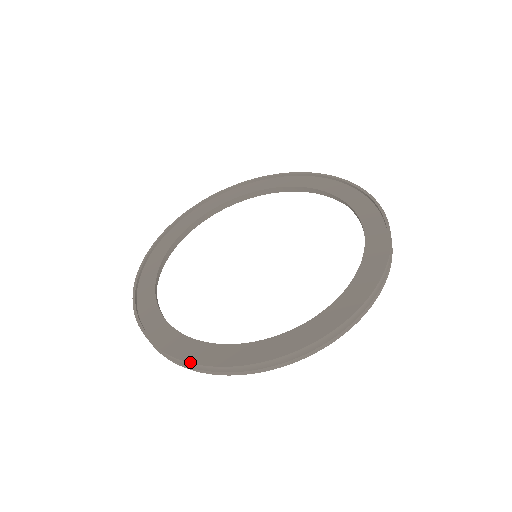
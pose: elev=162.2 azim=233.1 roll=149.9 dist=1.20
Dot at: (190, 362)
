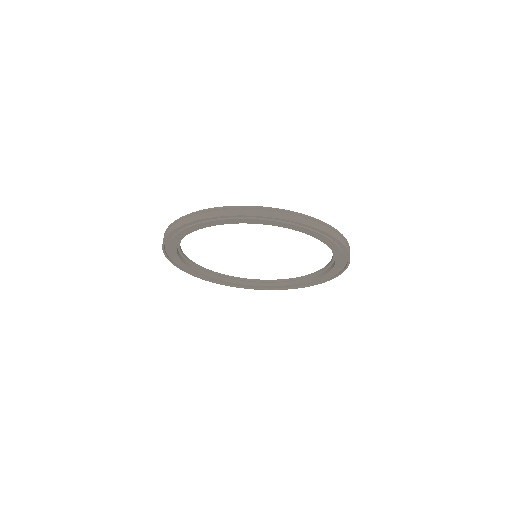
Dot at: (253, 206)
